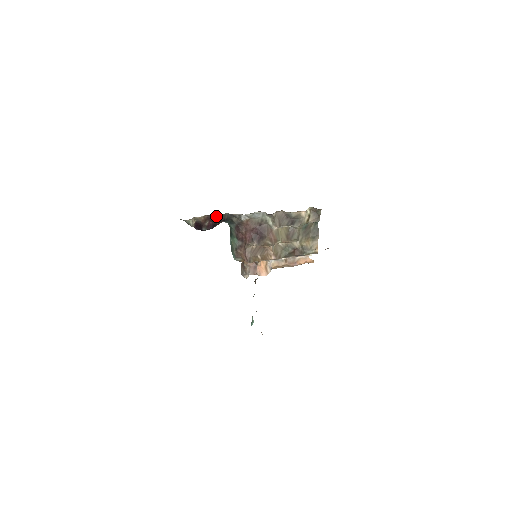
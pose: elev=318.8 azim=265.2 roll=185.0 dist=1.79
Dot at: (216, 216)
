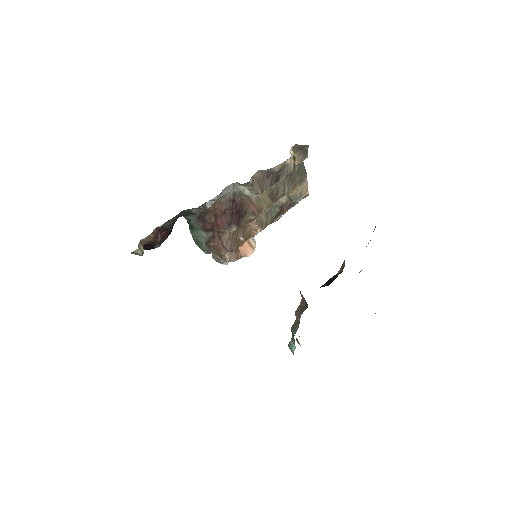
Dot at: (169, 221)
